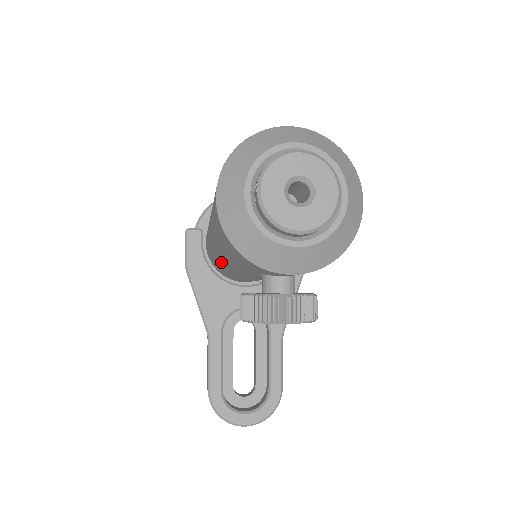
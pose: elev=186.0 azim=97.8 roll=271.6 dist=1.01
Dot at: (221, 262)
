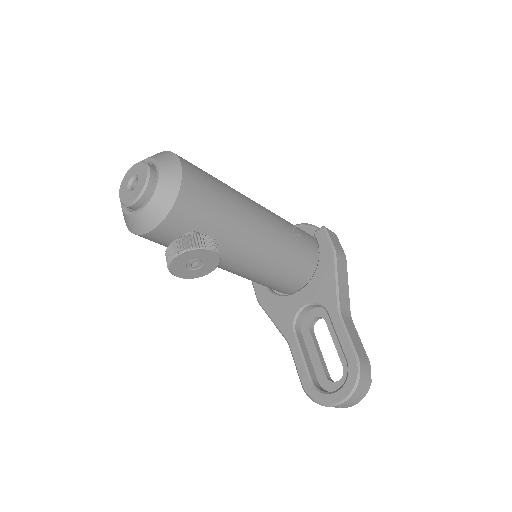
Dot at: occluded
